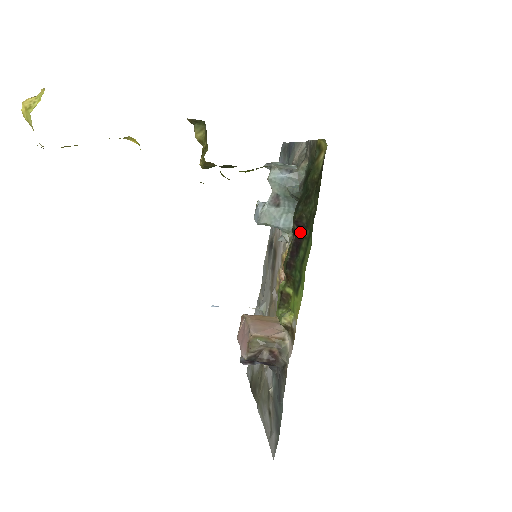
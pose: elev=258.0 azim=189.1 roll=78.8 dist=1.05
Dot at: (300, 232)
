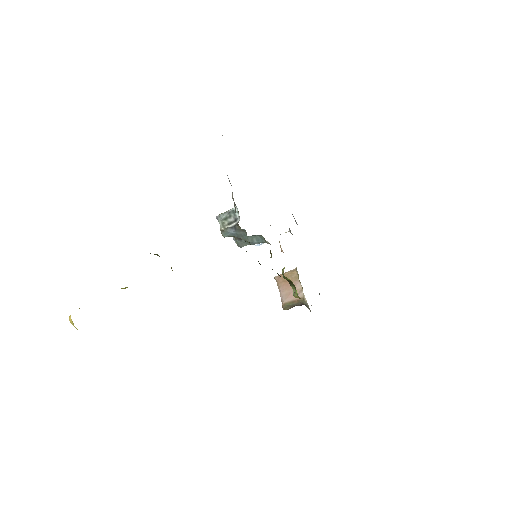
Dot at: occluded
